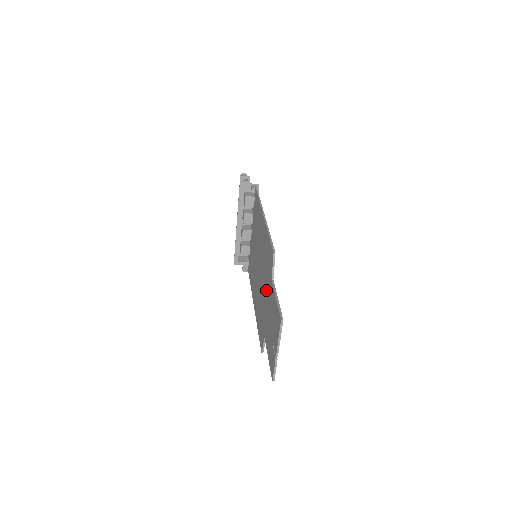
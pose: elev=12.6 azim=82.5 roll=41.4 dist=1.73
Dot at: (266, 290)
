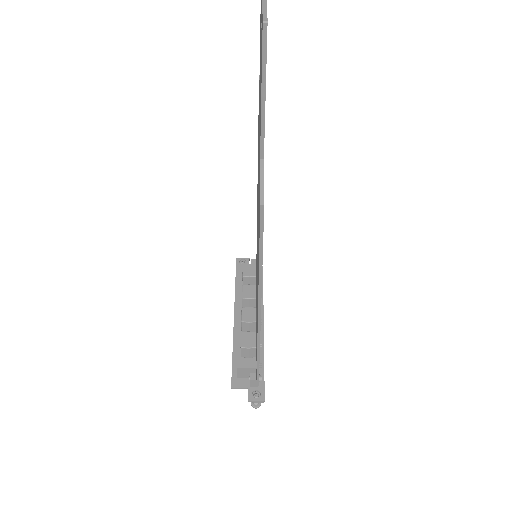
Dot at: occluded
